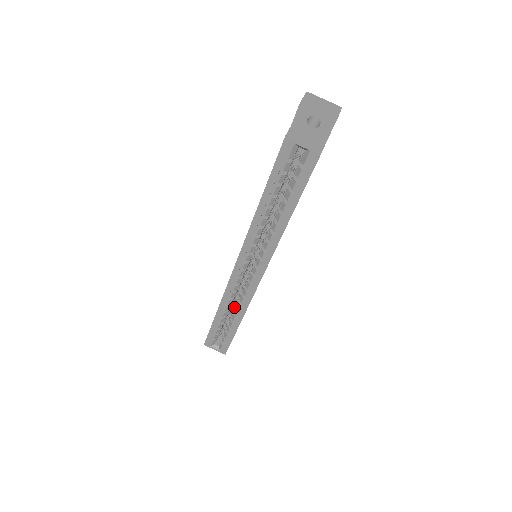
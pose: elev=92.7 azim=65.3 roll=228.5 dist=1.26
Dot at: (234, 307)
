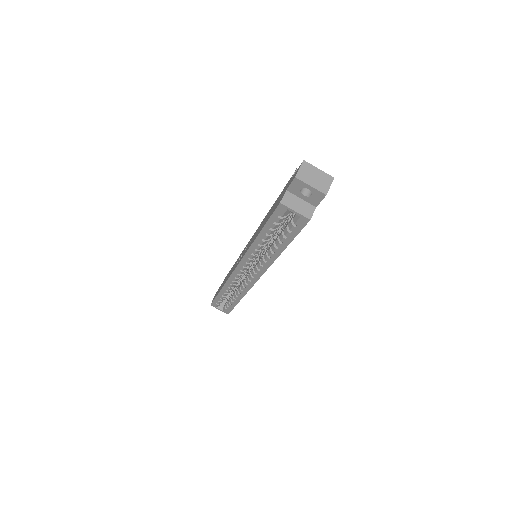
Dot at: (236, 287)
